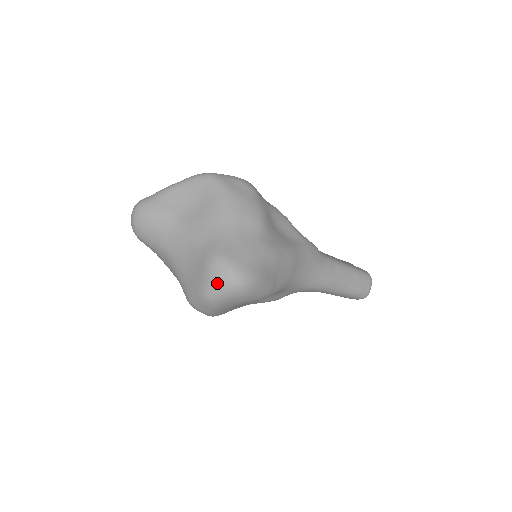
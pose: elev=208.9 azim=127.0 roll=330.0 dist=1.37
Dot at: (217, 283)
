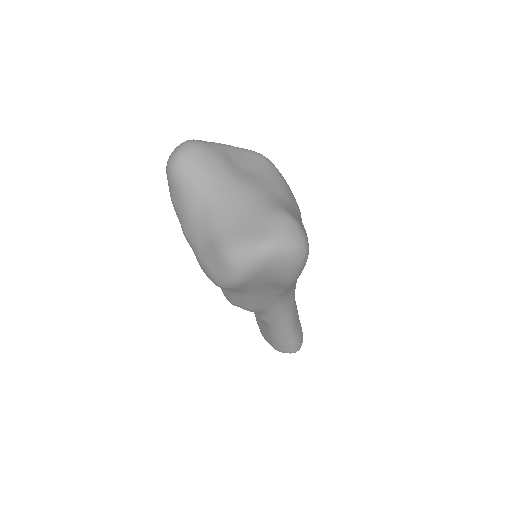
Dot at: (285, 236)
